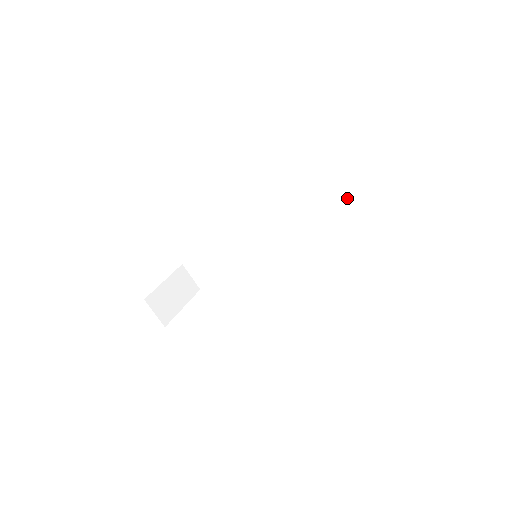
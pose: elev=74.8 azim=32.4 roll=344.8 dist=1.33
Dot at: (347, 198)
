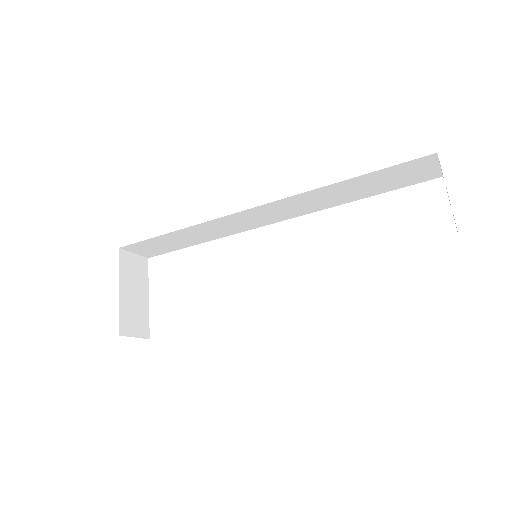
Dot at: (375, 180)
